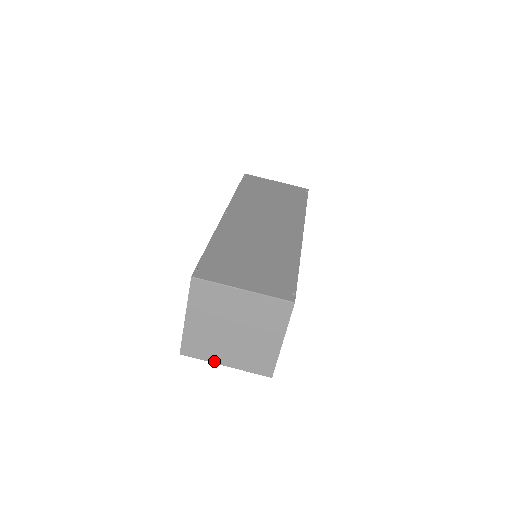
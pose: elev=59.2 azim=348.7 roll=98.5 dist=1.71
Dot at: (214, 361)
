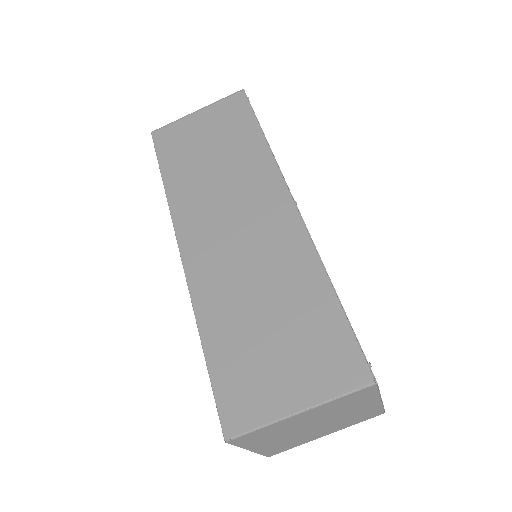
Dot at: (248, 447)
